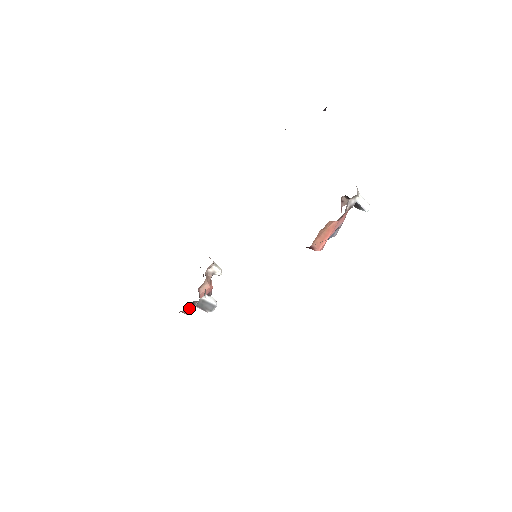
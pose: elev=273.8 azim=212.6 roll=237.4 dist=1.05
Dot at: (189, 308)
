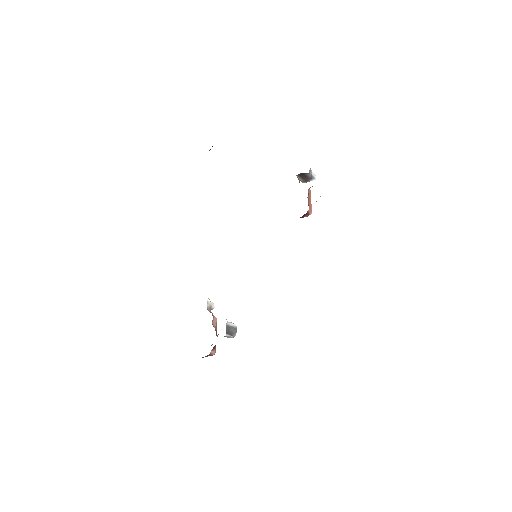
Dot at: occluded
